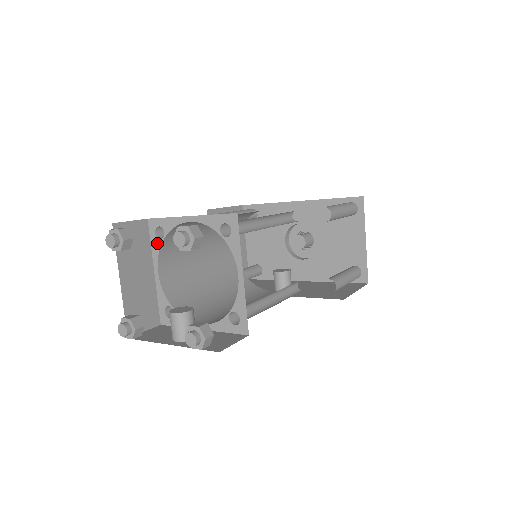
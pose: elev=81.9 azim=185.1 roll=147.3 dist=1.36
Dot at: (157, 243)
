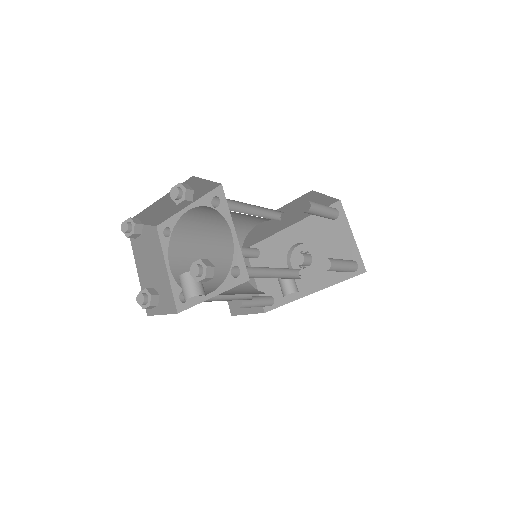
Dot at: (166, 242)
